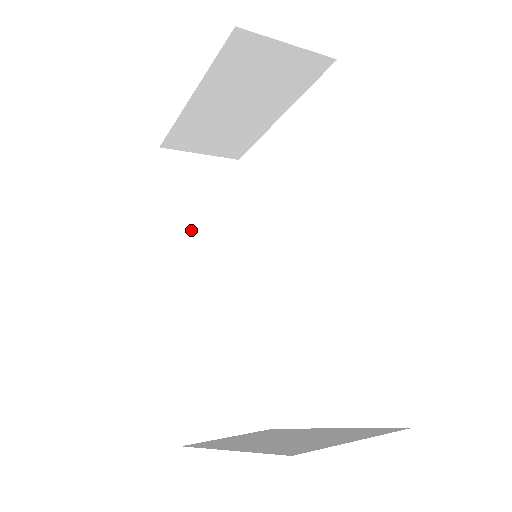
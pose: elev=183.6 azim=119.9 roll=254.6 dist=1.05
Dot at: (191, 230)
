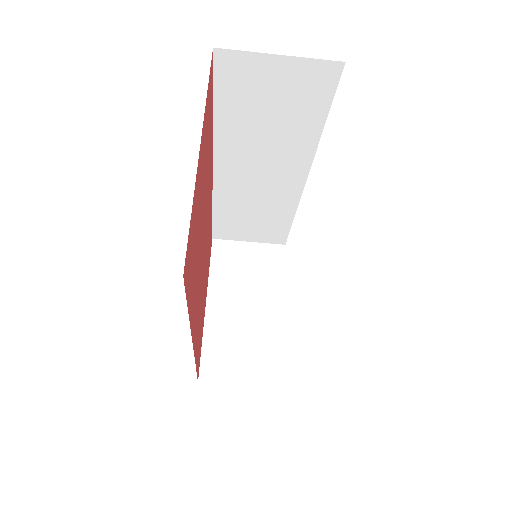
Dot at: occluded
